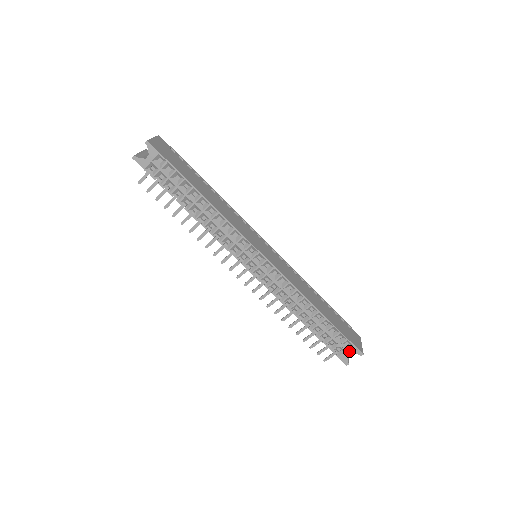
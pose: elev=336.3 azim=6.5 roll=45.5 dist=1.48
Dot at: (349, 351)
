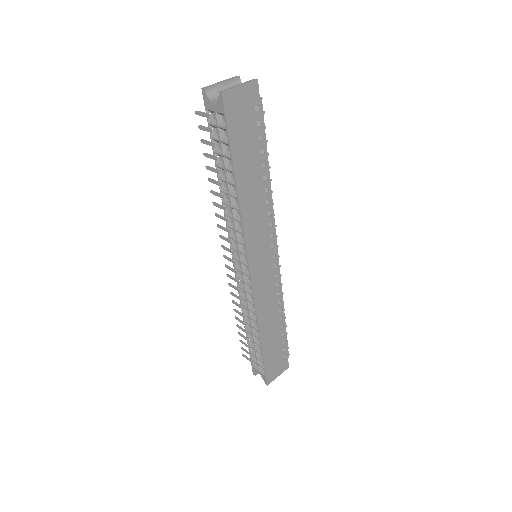
Dot at: (260, 373)
